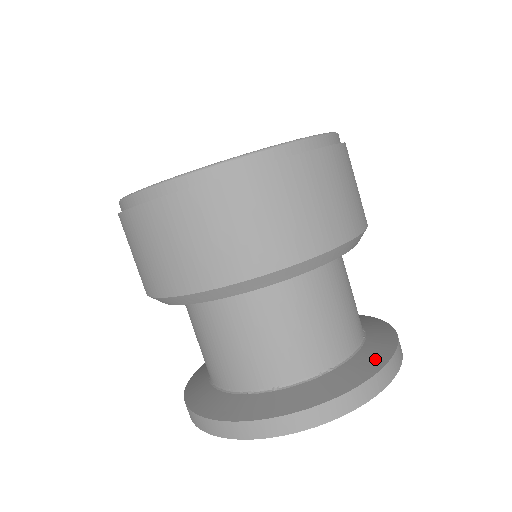
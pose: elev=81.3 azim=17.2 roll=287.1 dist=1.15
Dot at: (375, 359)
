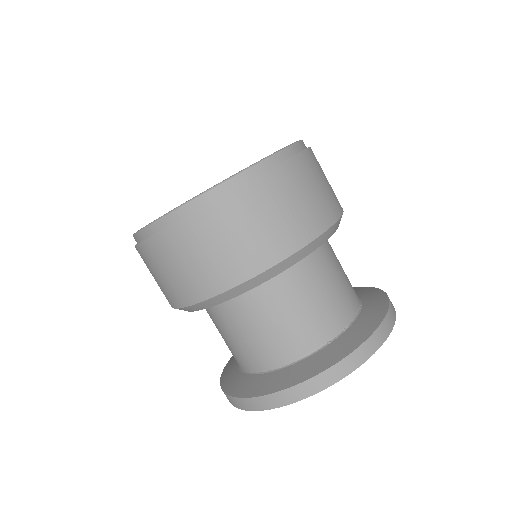
Dot at: (373, 292)
